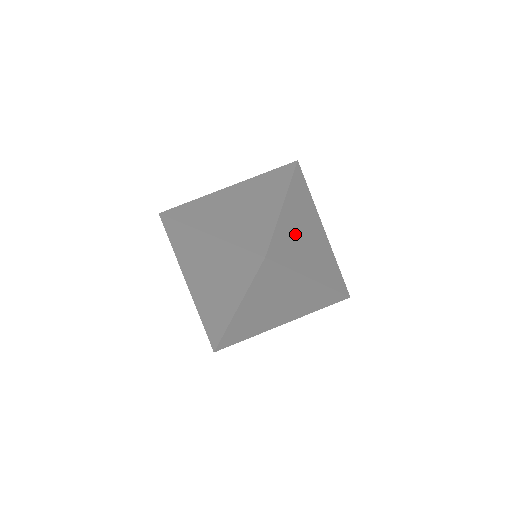
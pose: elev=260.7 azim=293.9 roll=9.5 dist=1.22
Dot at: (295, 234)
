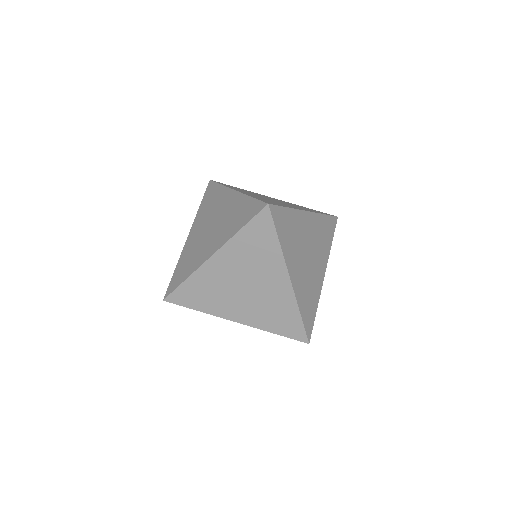
Dot at: (301, 237)
